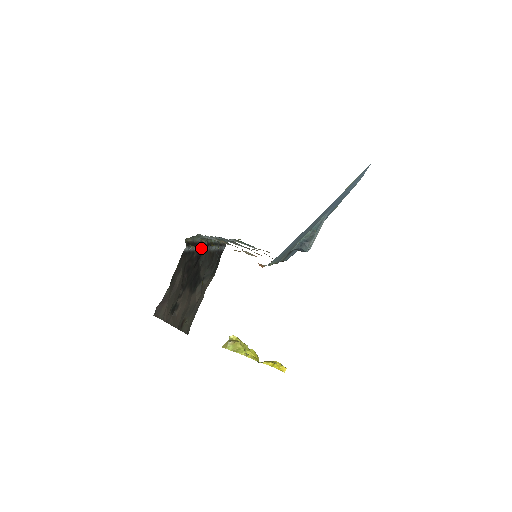
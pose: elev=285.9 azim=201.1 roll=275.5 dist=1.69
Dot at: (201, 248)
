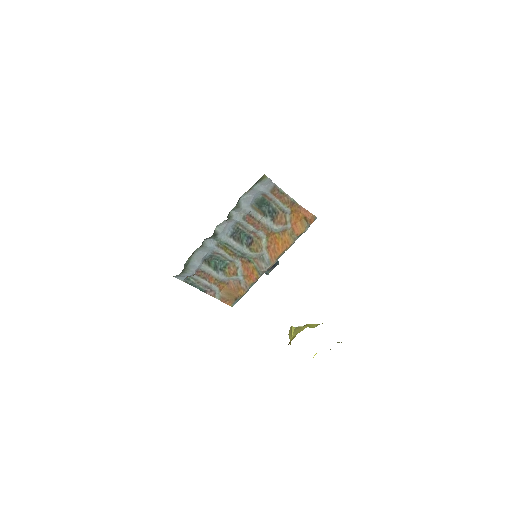
Dot at: occluded
